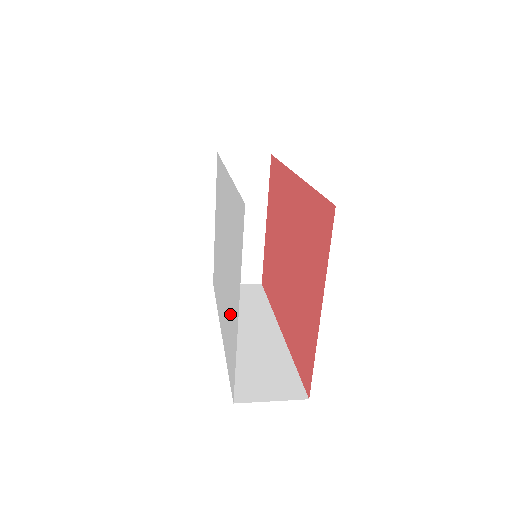
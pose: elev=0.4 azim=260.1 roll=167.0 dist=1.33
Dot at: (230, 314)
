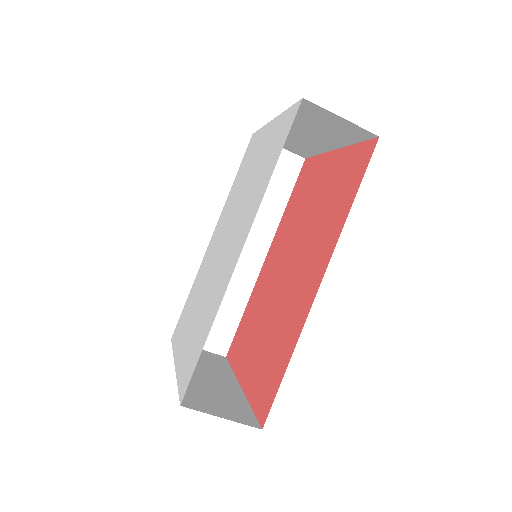
Dot at: (259, 166)
